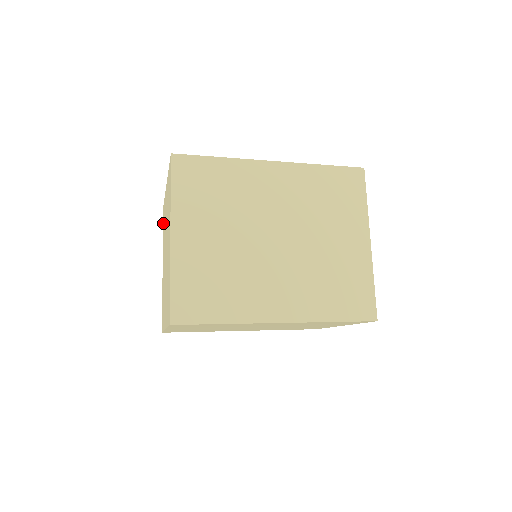
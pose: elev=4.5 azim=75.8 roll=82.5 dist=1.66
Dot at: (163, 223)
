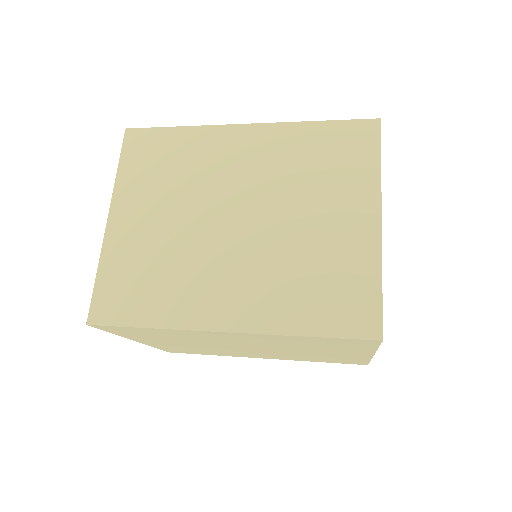
Dot at: occluded
